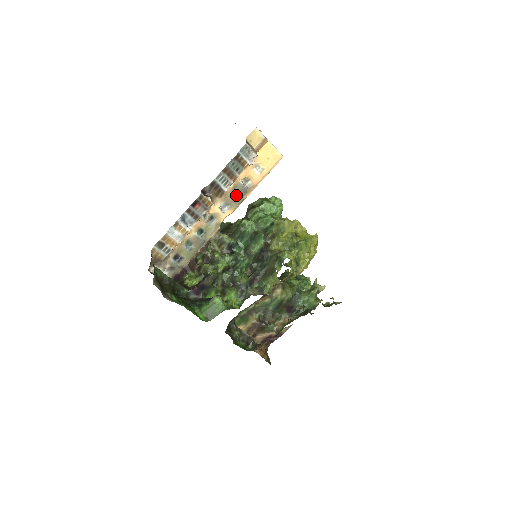
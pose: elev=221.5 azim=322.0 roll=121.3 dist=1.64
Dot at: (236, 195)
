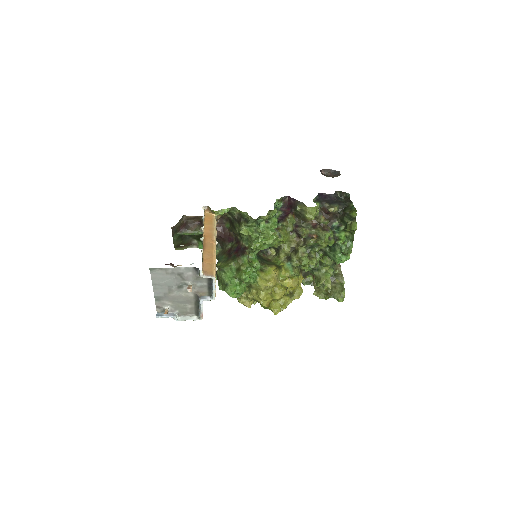
Dot at: occluded
